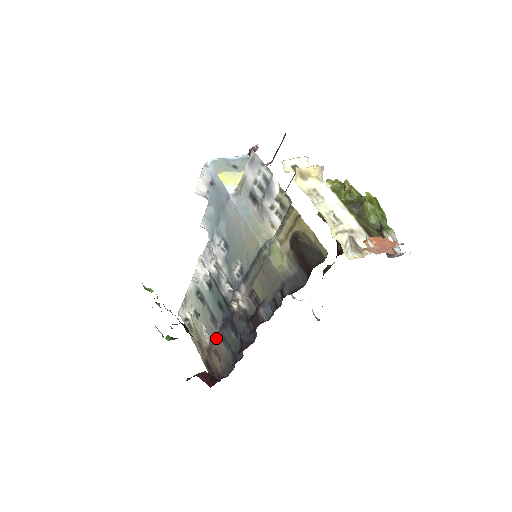
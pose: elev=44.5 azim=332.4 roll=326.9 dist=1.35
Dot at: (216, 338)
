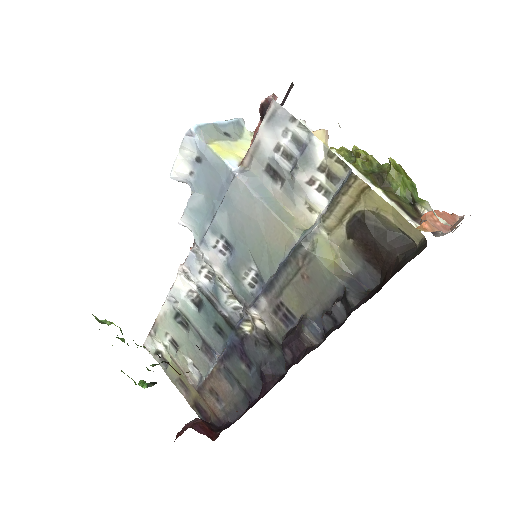
Dot at: (213, 373)
